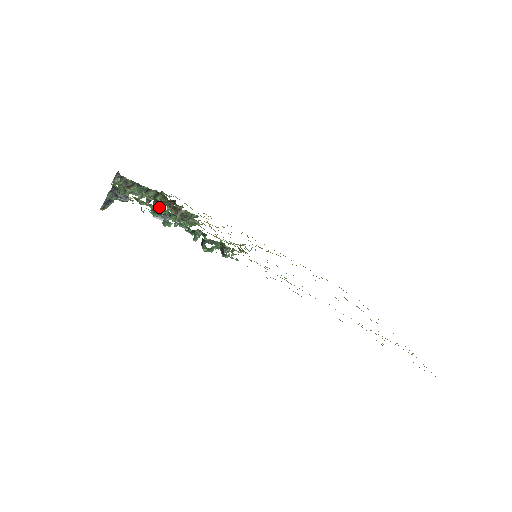
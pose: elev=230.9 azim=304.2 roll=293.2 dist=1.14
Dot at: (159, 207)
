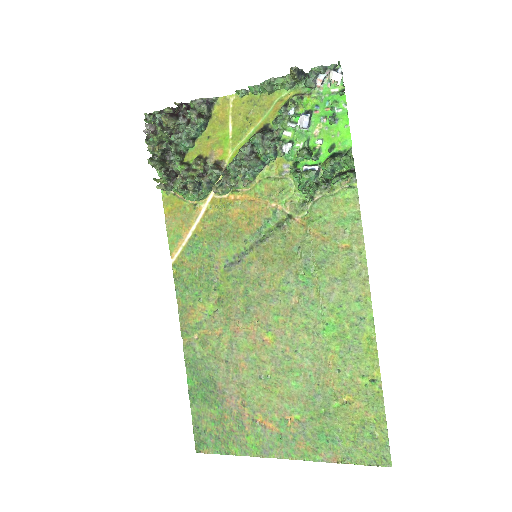
Dot at: (268, 131)
